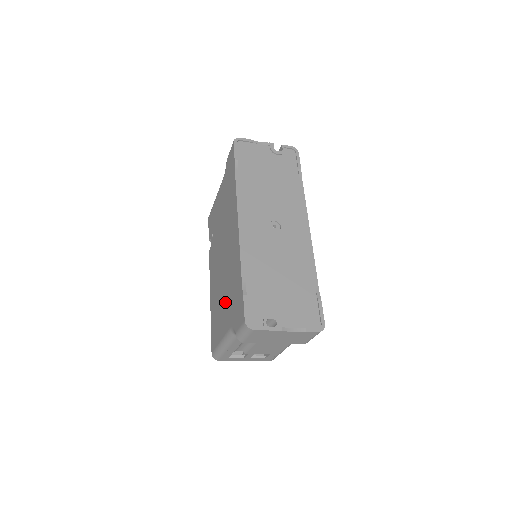
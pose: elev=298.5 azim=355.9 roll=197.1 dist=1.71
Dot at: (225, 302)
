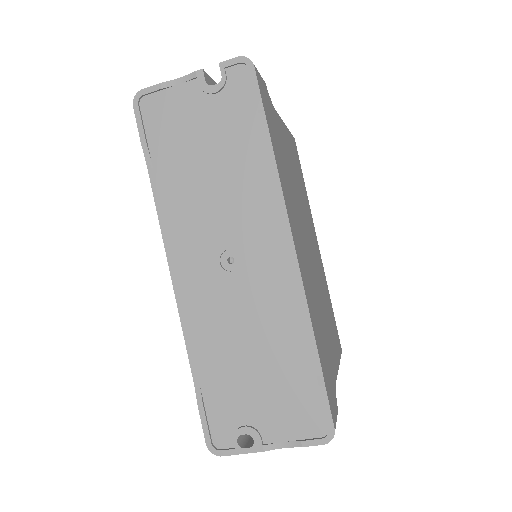
Dot at: occluded
